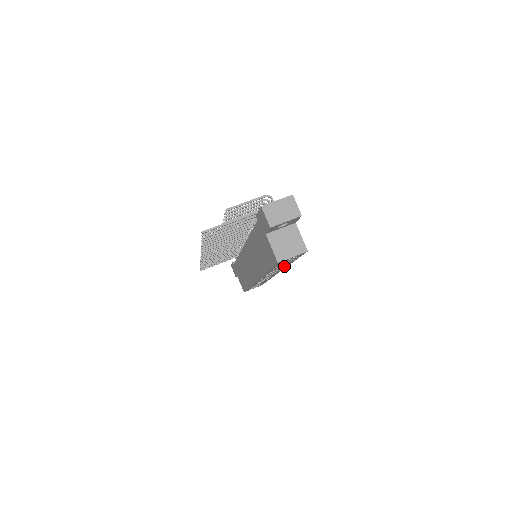
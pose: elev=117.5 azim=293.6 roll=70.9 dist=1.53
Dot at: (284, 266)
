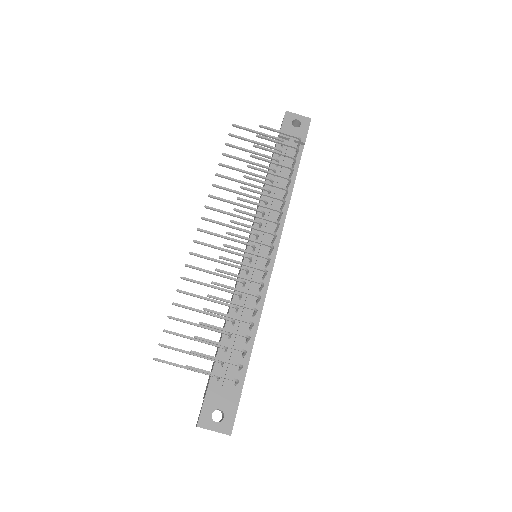
Dot at: occluded
